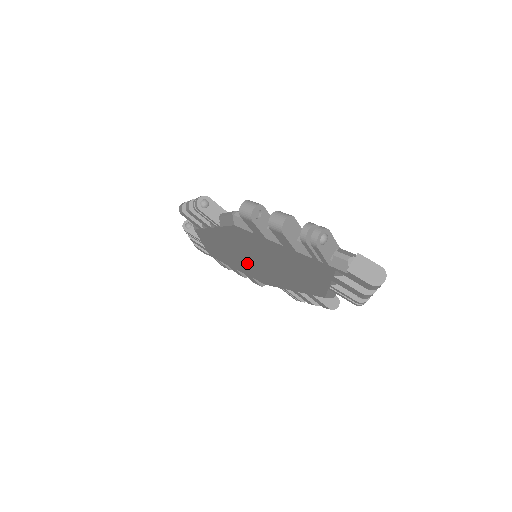
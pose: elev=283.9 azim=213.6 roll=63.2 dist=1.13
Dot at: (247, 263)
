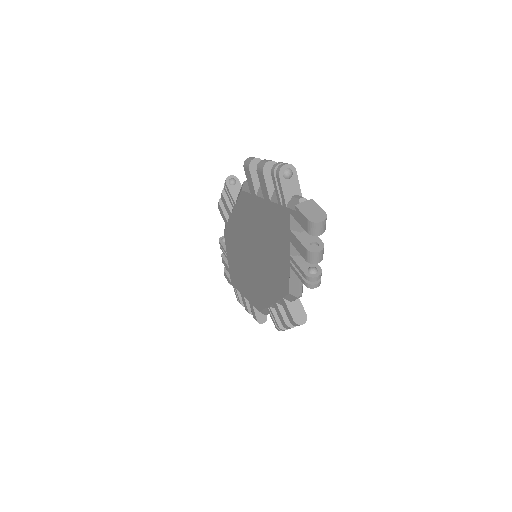
Dot at: (249, 270)
